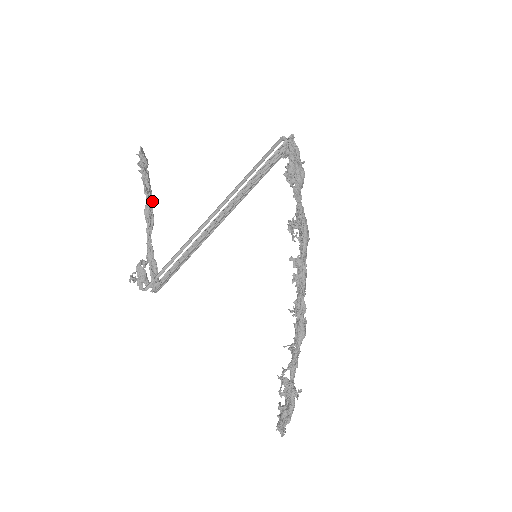
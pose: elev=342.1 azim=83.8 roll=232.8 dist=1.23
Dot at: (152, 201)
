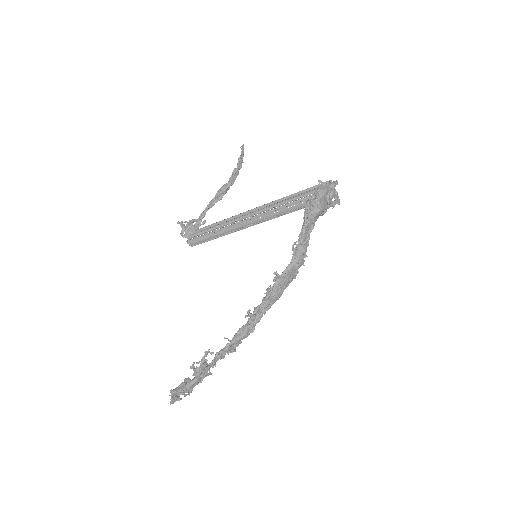
Dot at: (229, 185)
